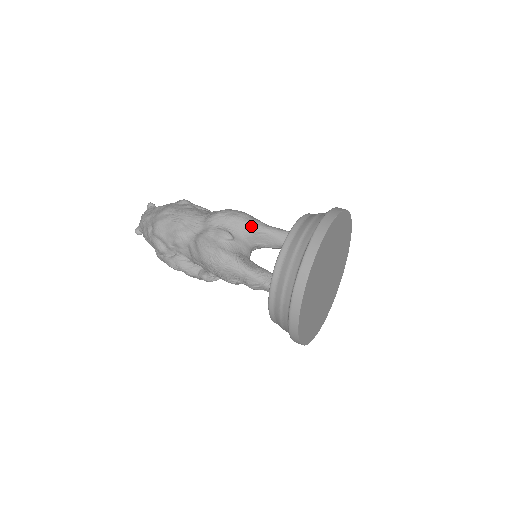
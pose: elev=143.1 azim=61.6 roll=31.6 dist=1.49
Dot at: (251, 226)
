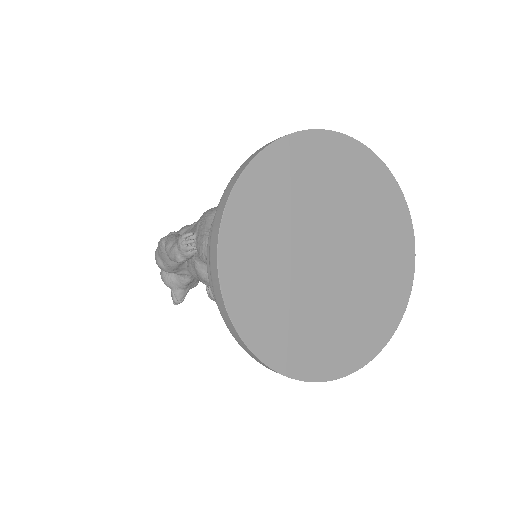
Dot at: occluded
